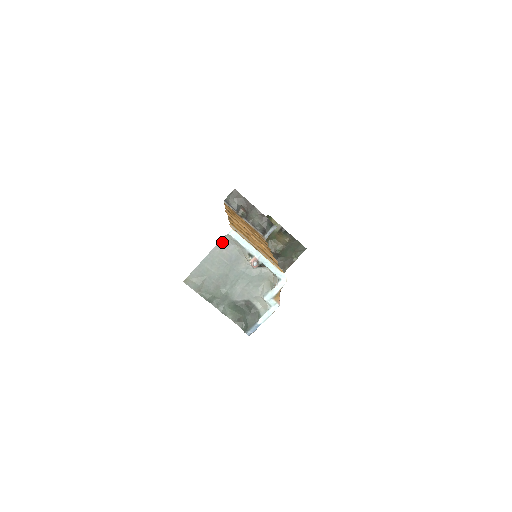
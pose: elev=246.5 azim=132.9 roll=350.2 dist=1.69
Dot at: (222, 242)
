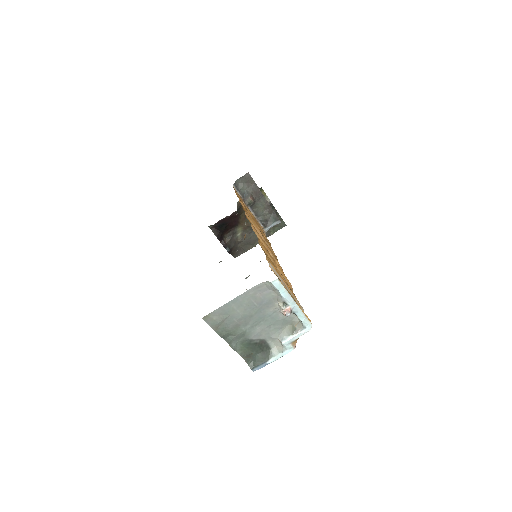
Dot at: (259, 286)
